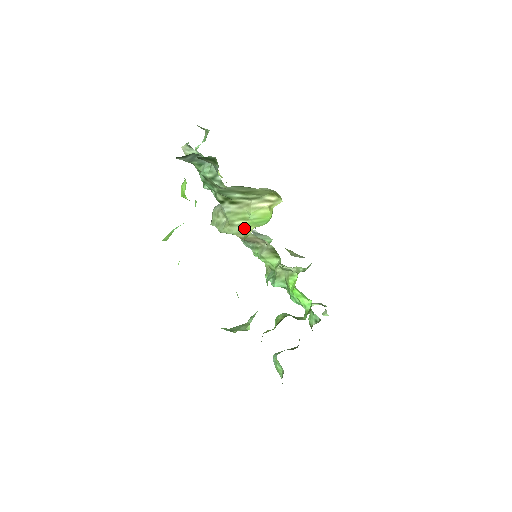
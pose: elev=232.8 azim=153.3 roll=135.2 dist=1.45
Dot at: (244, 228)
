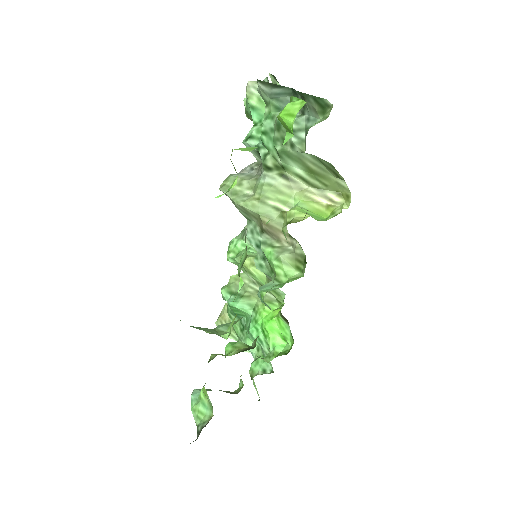
Dot at: (293, 210)
